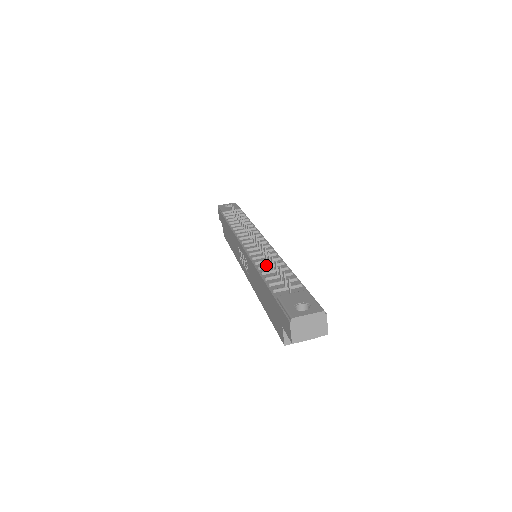
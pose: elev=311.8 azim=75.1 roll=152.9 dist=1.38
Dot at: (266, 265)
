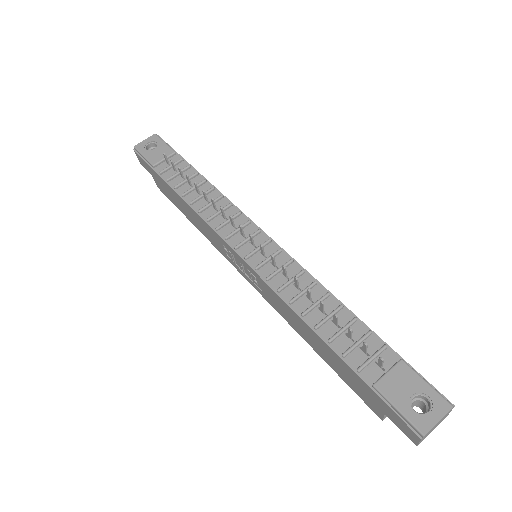
Dot at: (310, 308)
